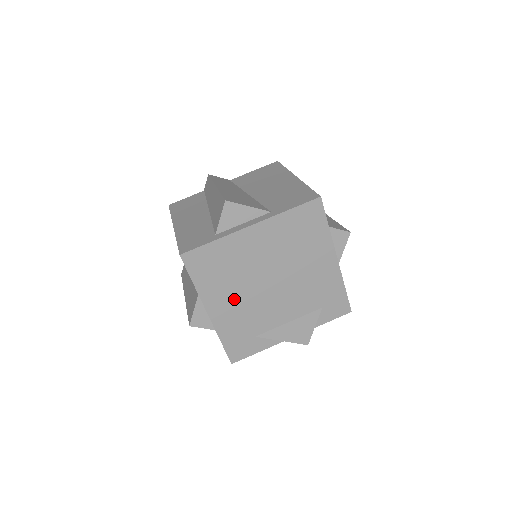
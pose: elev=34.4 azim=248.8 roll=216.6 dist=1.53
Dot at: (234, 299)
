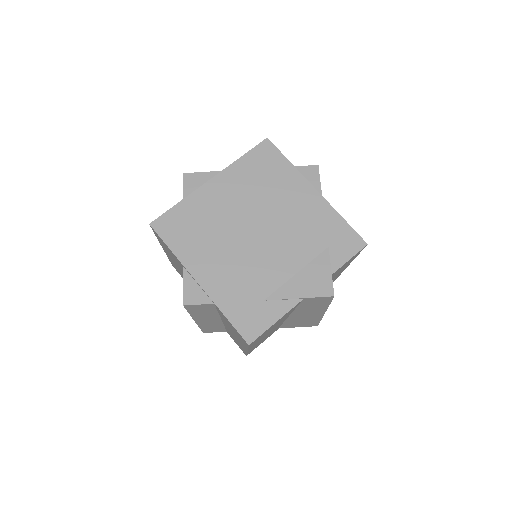
Dot at: (221, 259)
